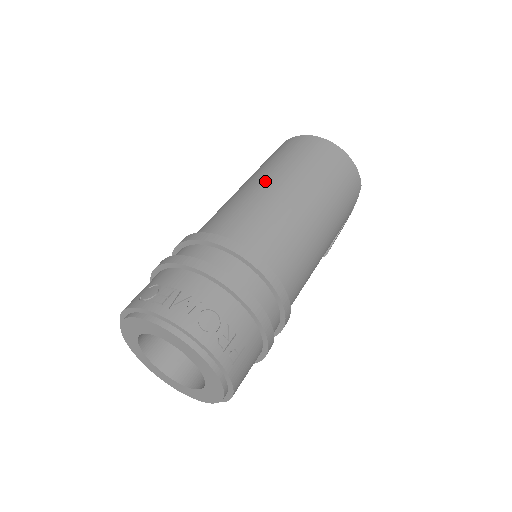
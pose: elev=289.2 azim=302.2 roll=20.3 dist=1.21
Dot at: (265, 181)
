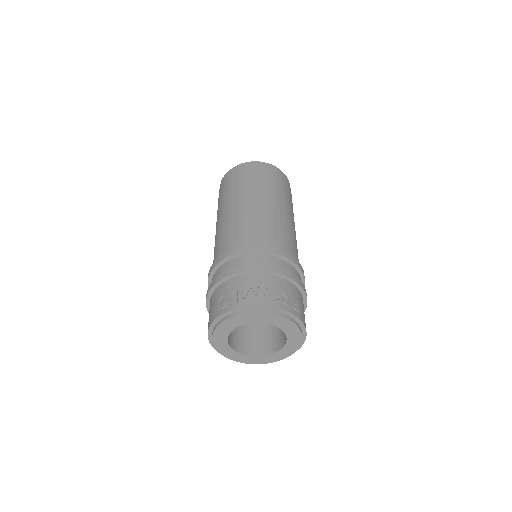
Dot at: (235, 205)
